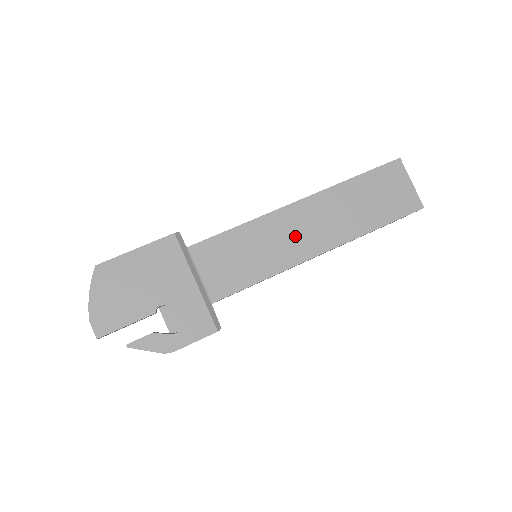
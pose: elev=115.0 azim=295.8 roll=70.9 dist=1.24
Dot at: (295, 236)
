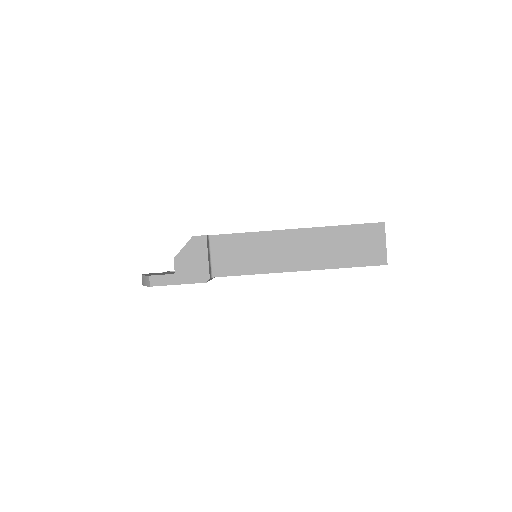
Dot at: occluded
